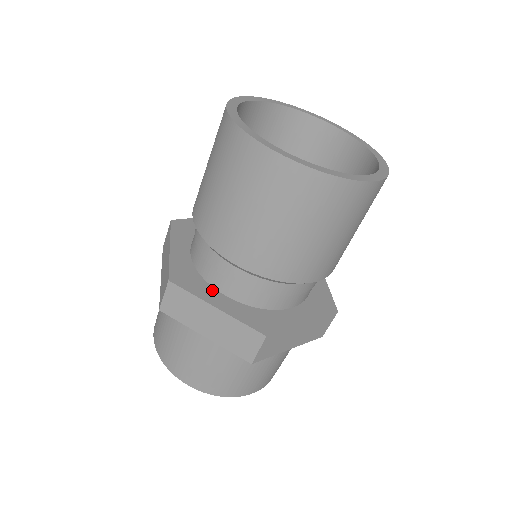
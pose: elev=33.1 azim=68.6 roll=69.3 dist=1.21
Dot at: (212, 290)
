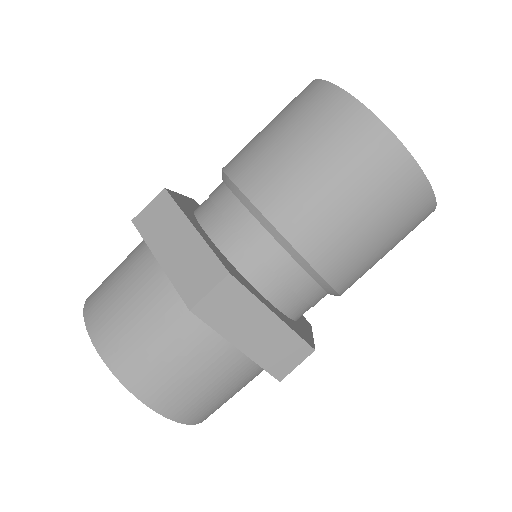
Dot at: (257, 291)
